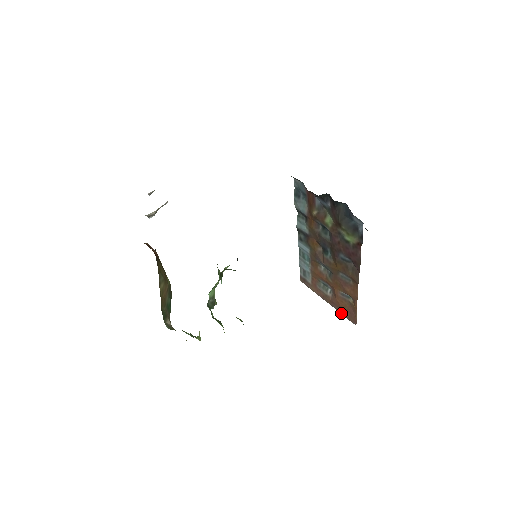
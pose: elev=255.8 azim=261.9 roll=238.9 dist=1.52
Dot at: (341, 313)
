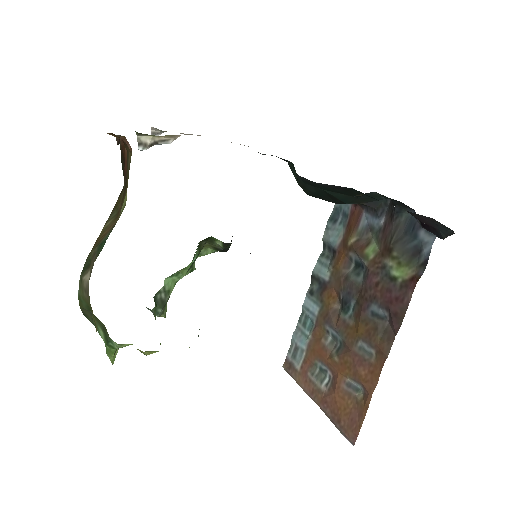
Dot at: (334, 421)
